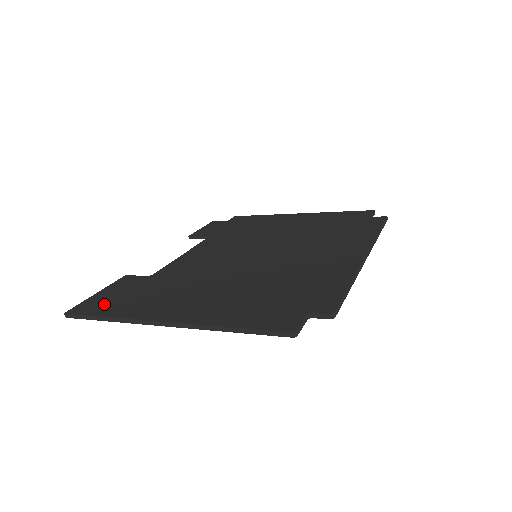
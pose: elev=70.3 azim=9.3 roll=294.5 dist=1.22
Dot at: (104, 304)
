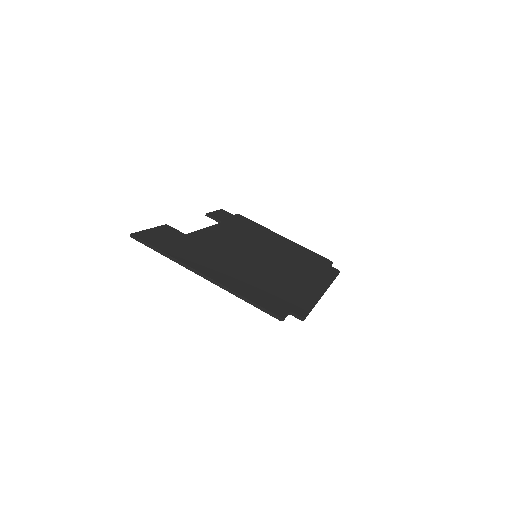
Dot at: (159, 241)
